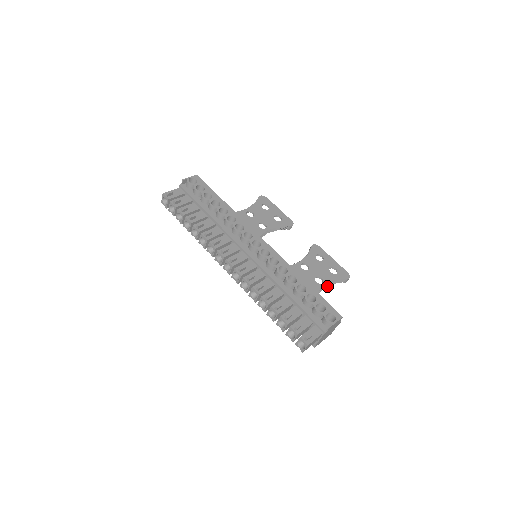
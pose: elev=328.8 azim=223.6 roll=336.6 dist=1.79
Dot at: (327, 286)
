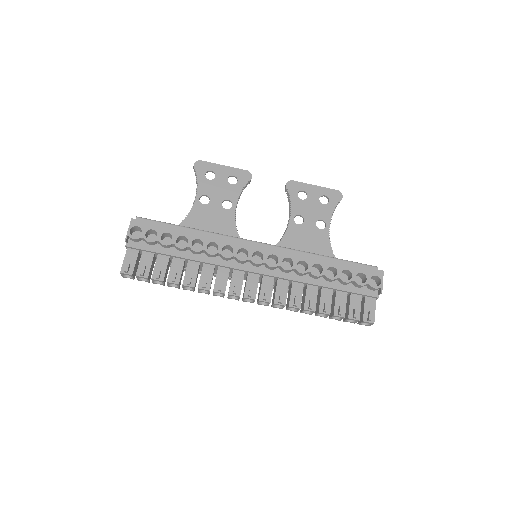
Dot at: occluded
